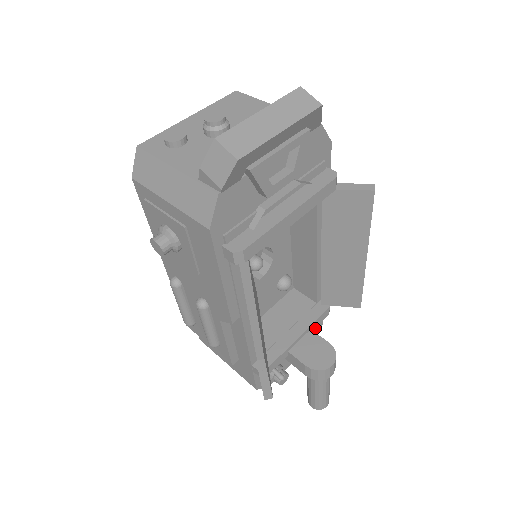
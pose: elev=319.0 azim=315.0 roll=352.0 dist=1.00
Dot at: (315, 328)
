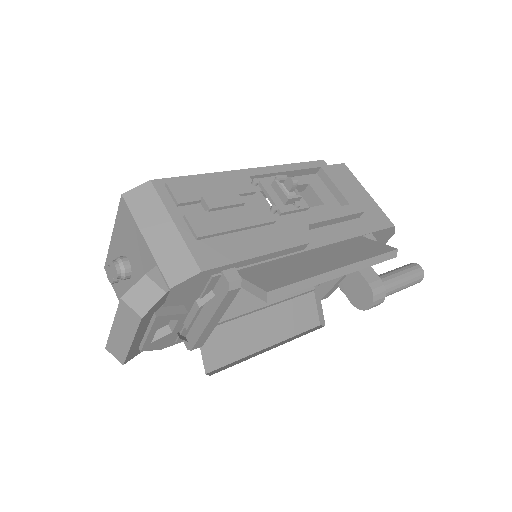
Dot at: (383, 235)
